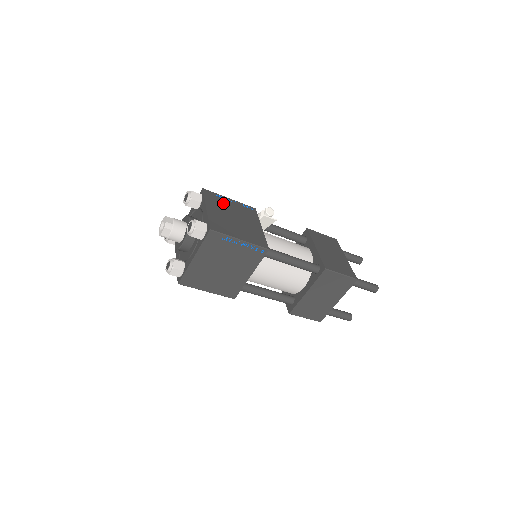
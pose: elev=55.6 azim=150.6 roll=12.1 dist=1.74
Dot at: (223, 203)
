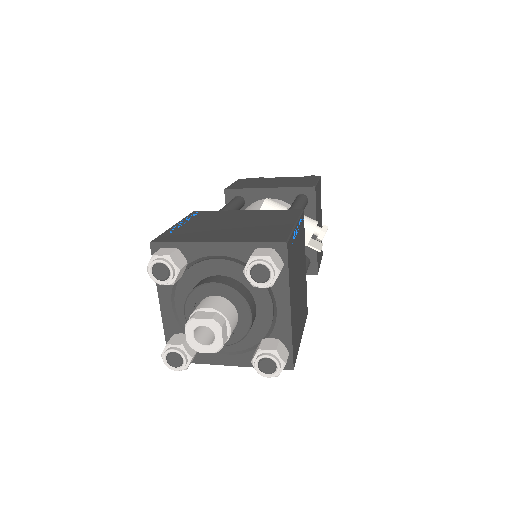
Dot at: (295, 257)
